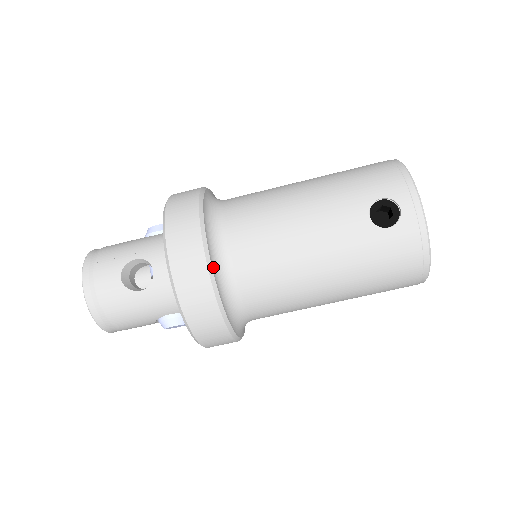
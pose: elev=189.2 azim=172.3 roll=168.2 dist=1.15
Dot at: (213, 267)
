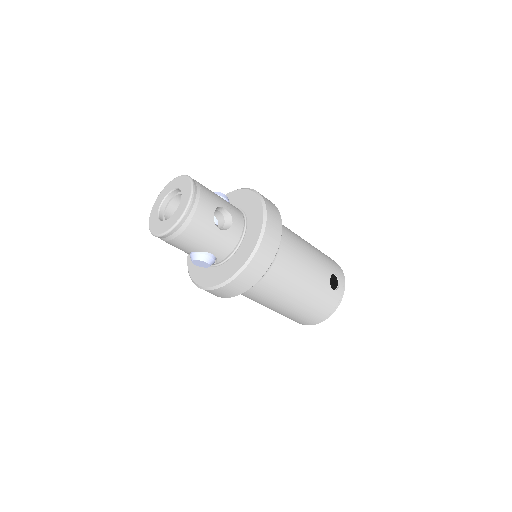
Dot at: (277, 250)
